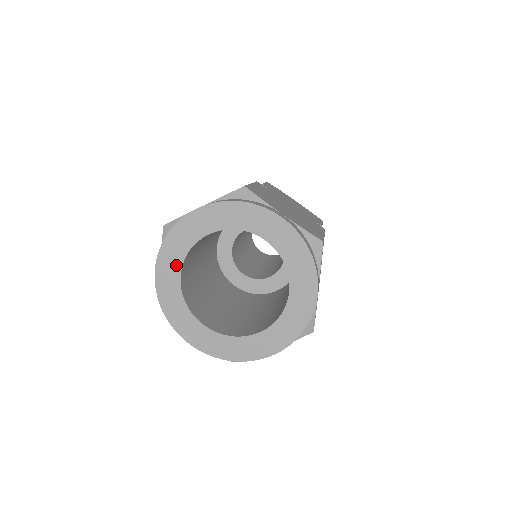
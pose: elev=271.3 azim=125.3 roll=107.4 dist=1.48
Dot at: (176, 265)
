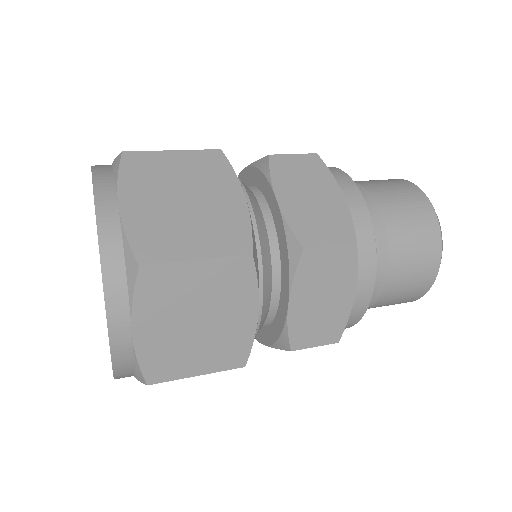
Dot at: occluded
